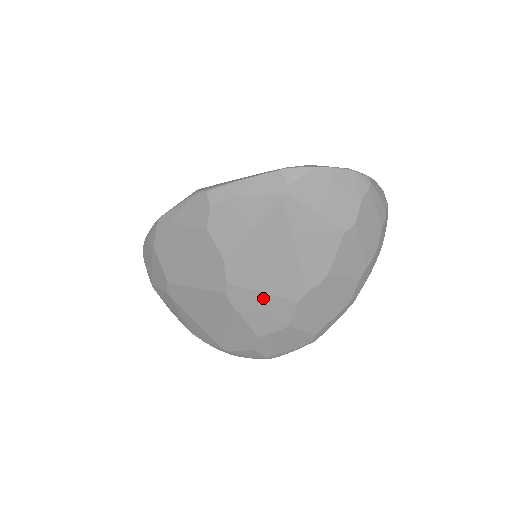
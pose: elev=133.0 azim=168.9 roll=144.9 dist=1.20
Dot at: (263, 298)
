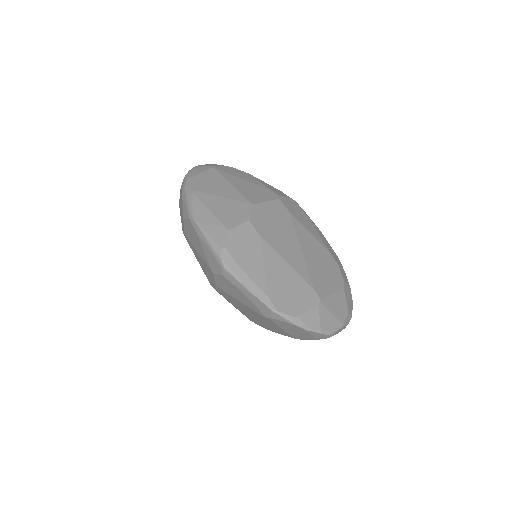
Dot at: occluded
